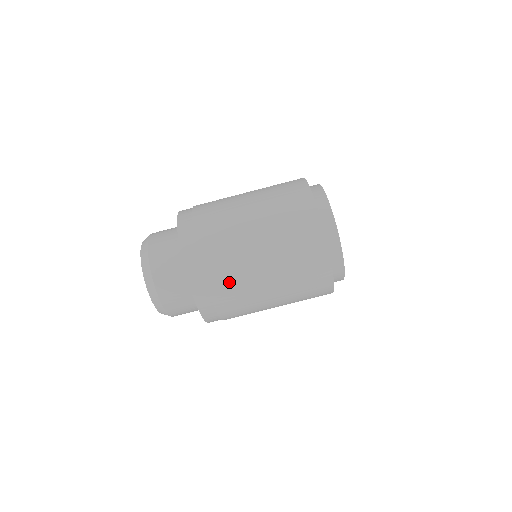
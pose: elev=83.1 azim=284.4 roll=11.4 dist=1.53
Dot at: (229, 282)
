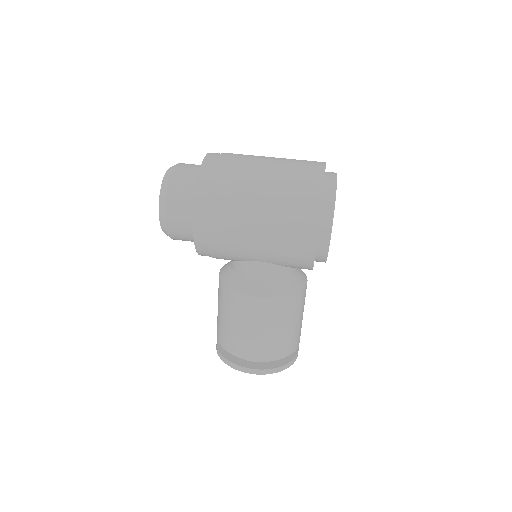
Dot at: (235, 166)
